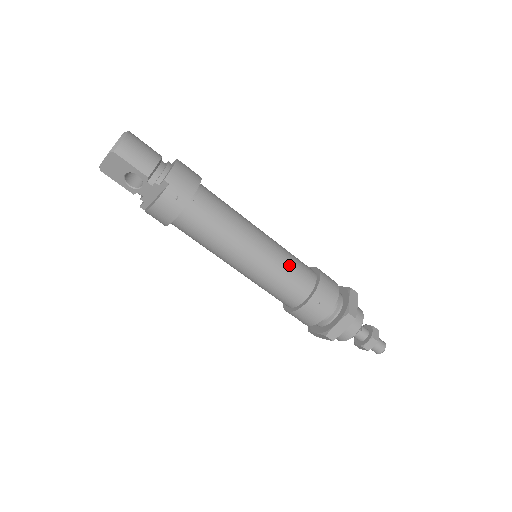
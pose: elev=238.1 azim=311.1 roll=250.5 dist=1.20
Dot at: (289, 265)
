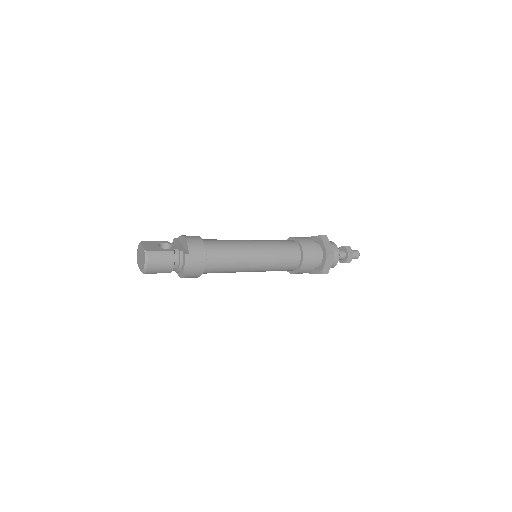
Dot at: (278, 266)
